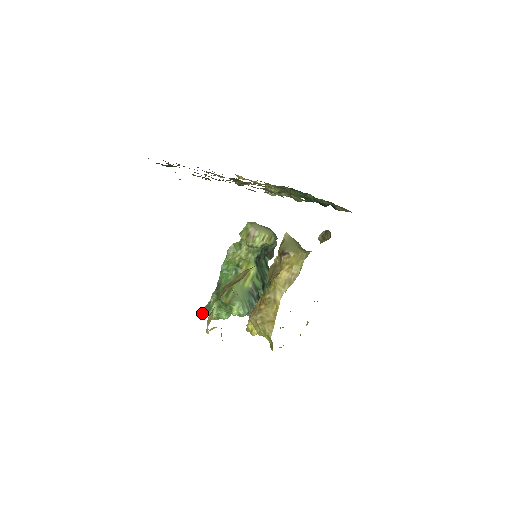
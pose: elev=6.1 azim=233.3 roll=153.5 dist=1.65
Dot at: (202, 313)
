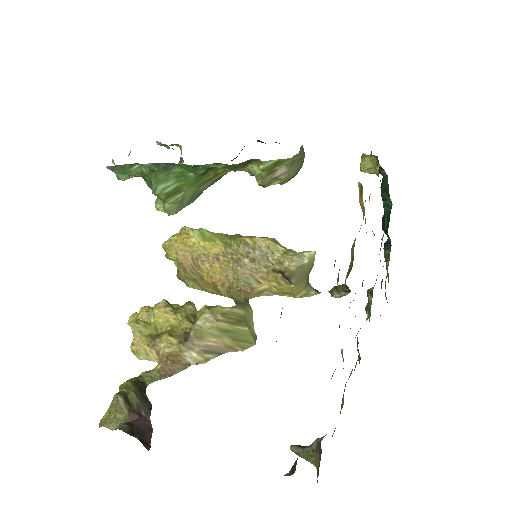
Dot at: (107, 167)
